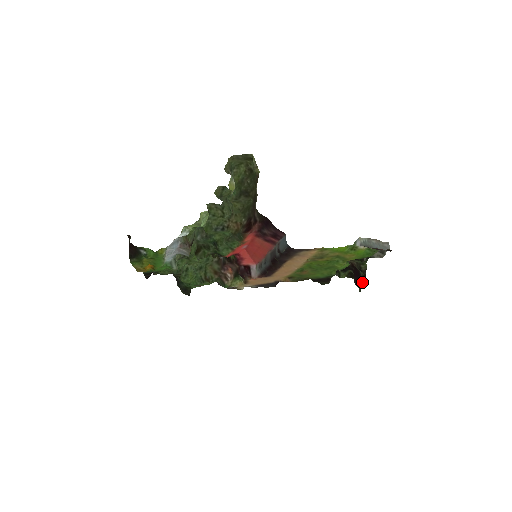
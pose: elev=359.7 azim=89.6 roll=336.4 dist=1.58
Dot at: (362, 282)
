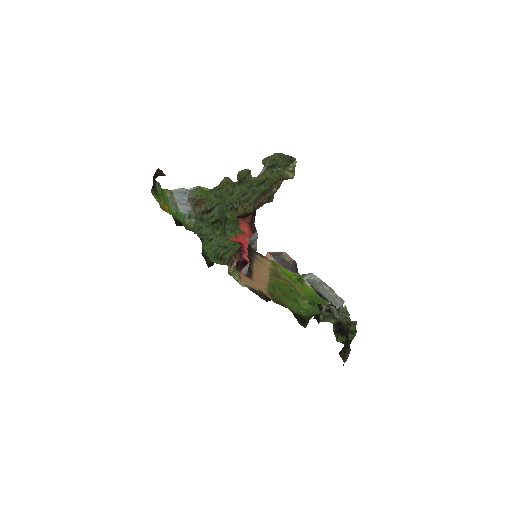
Dot at: (344, 353)
